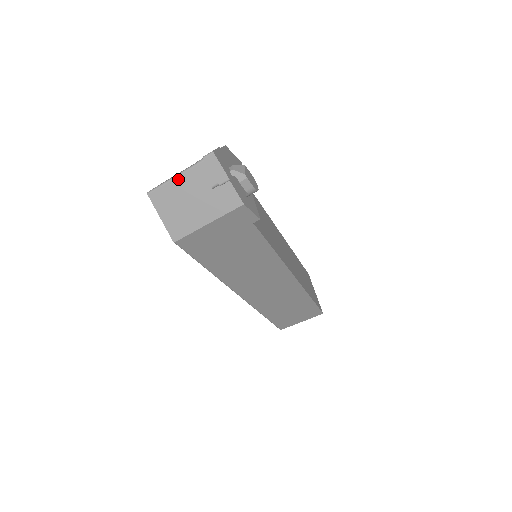
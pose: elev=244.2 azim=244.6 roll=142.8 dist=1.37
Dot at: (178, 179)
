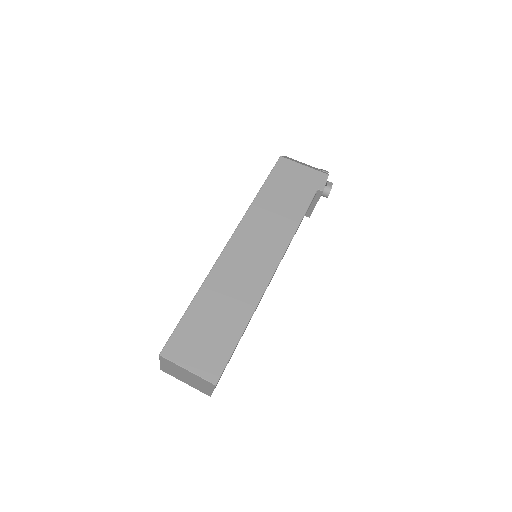
Dot at: (304, 163)
